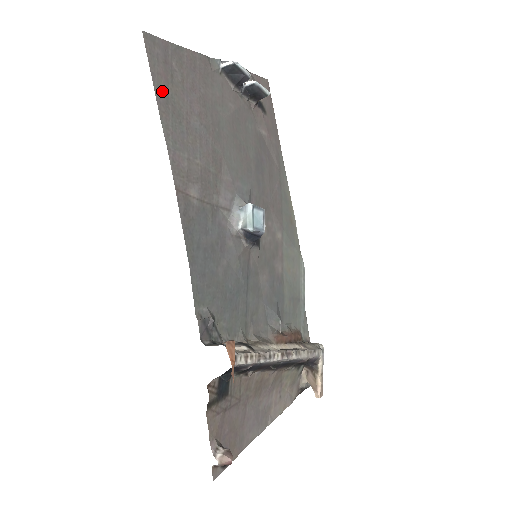
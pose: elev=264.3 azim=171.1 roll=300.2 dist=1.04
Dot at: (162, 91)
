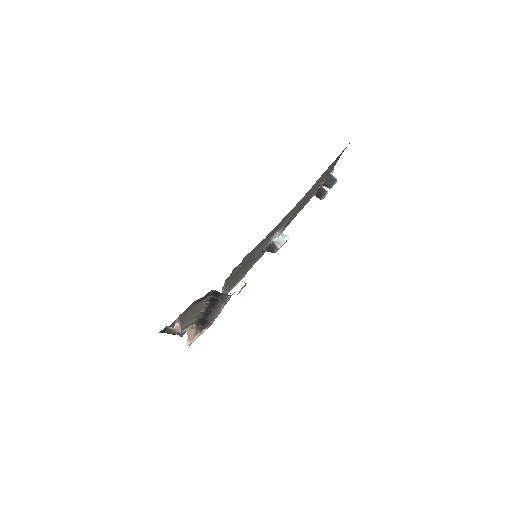
Dot at: occluded
